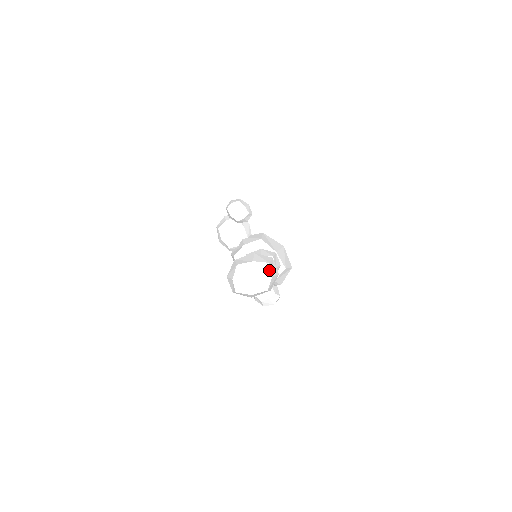
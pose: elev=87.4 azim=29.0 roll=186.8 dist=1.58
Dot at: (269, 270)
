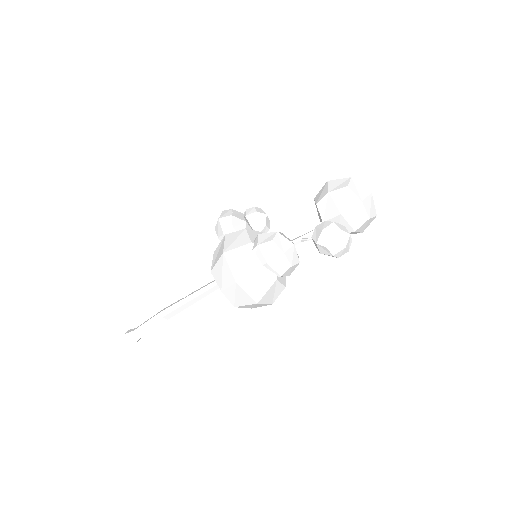
Dot at: occluded
